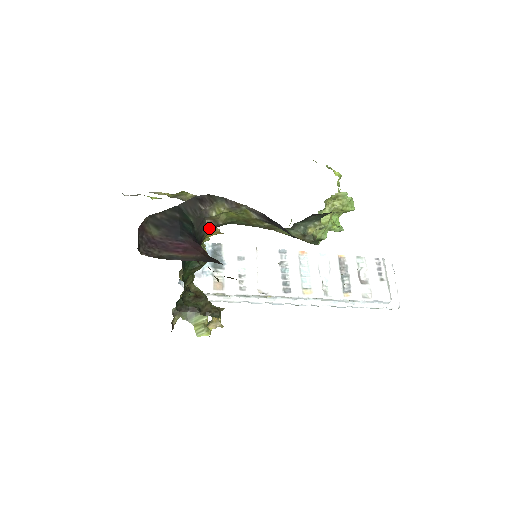
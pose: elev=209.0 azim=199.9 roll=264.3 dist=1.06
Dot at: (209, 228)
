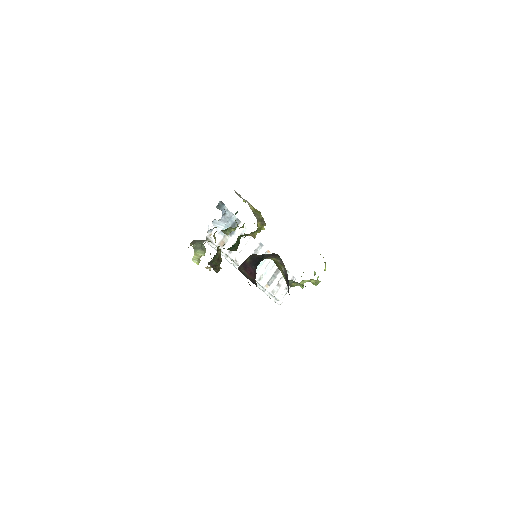
Dot at: occluded
